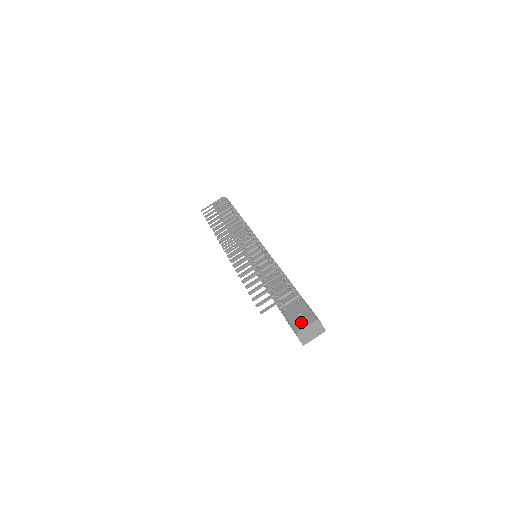
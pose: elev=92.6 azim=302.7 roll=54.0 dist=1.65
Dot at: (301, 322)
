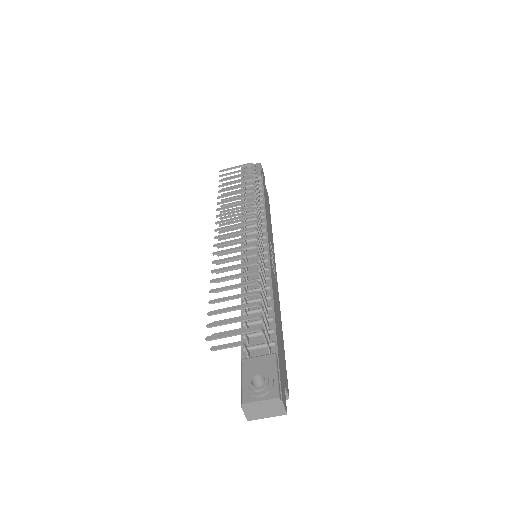
Dot at: (255, 391)
